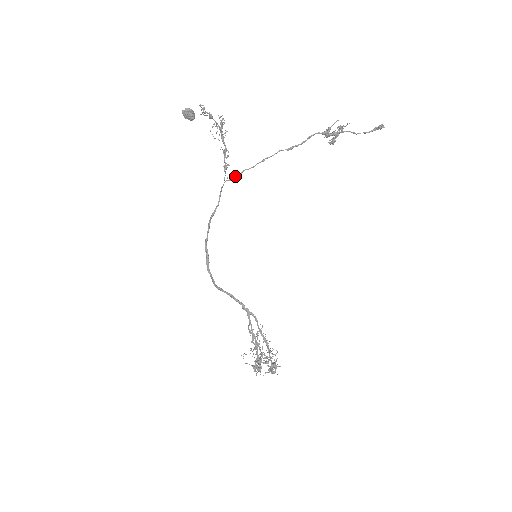
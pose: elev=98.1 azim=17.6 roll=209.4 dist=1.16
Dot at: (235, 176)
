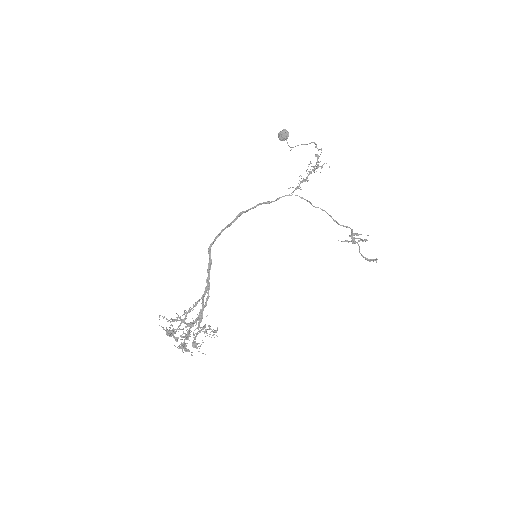
Dot at: occluded
